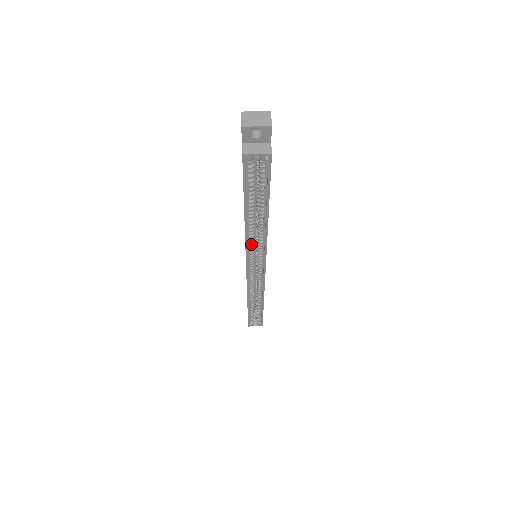
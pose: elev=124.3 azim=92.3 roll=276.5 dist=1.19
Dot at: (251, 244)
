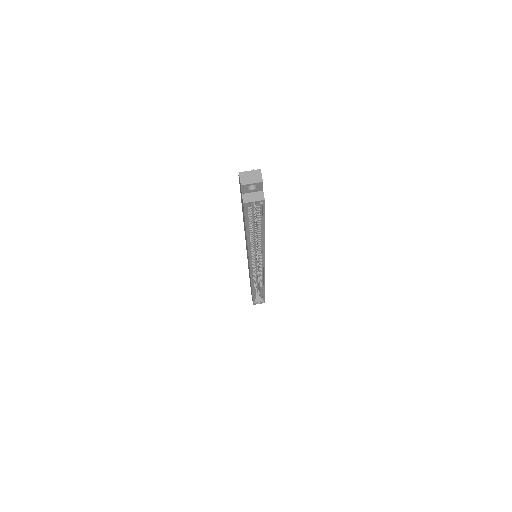
Dot at: (252, 252)
